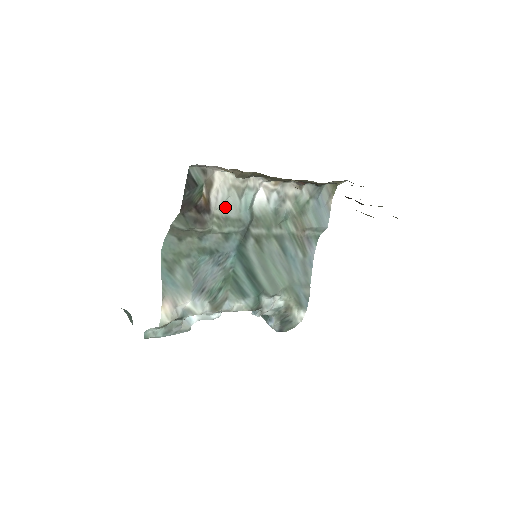
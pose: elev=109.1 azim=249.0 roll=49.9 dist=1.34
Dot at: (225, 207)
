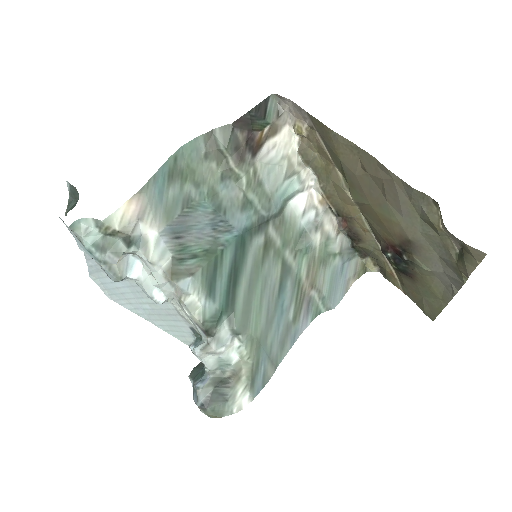
Dot at: (268, 171)
